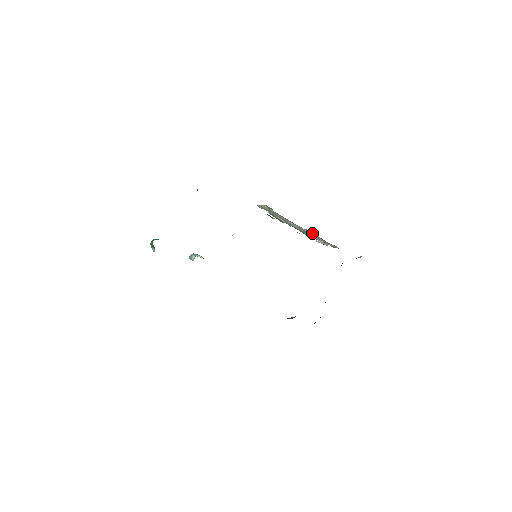
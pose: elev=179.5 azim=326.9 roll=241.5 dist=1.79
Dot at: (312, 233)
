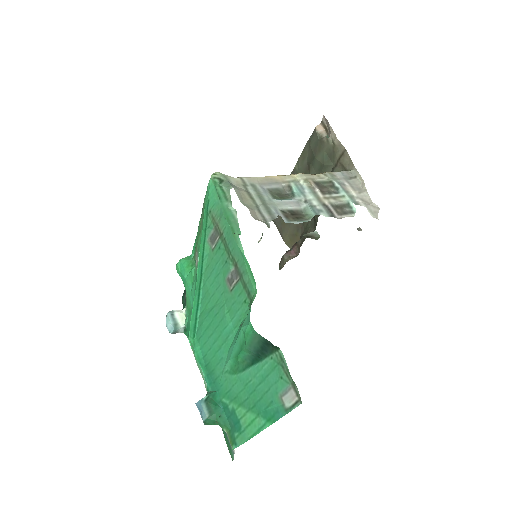
Dot at: (310, 176)
